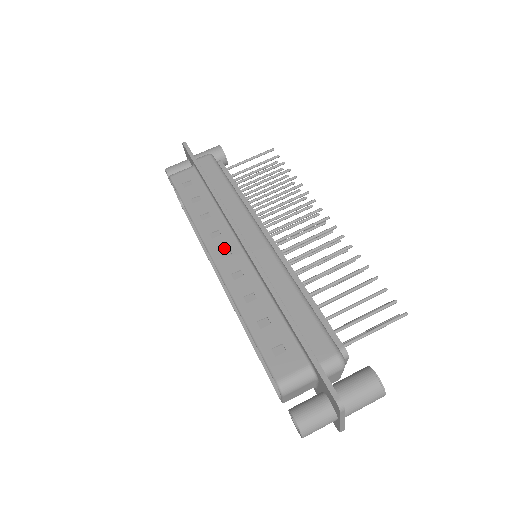
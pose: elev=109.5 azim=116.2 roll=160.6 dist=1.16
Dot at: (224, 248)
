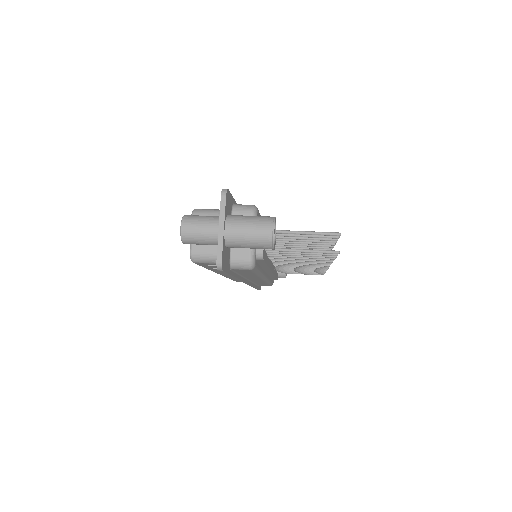
Dot at: occluded
